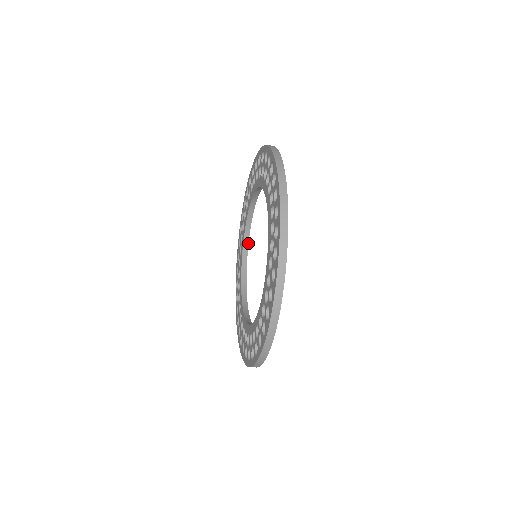
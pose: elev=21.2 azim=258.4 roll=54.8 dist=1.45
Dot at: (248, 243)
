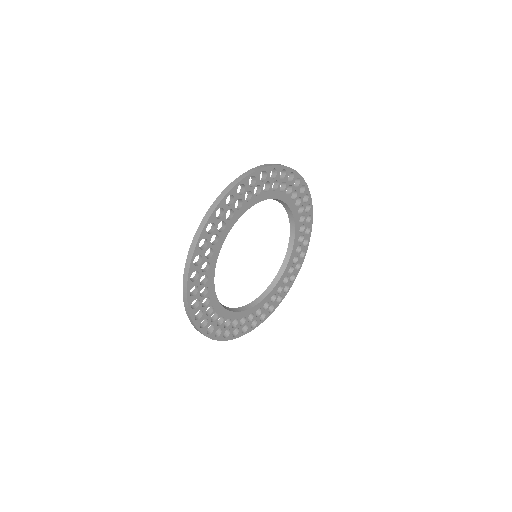
Dot at: (295, 235)
